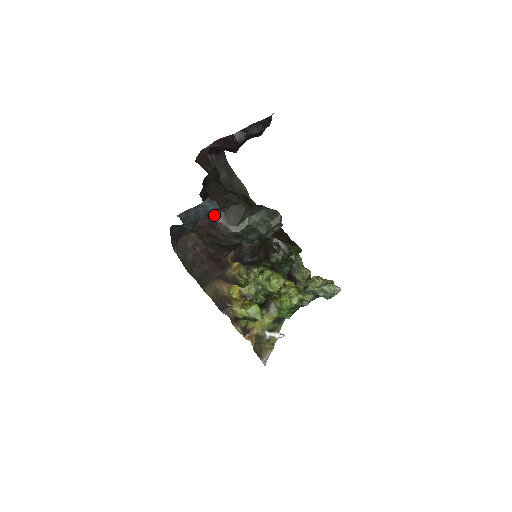
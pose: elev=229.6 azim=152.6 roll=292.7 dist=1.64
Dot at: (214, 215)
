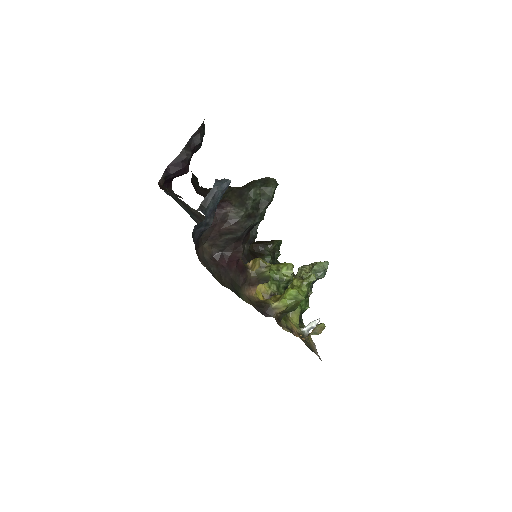
Dot at: (219, 208)
